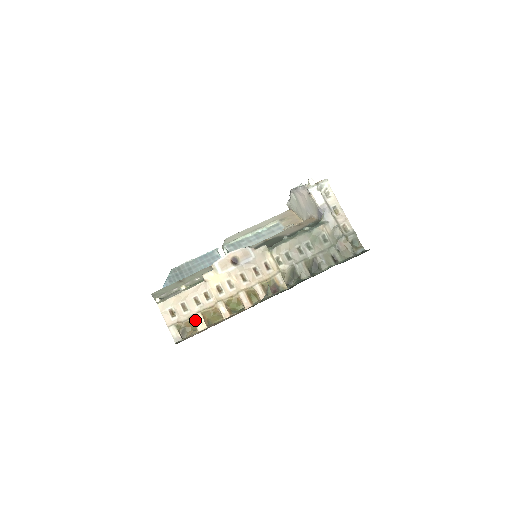
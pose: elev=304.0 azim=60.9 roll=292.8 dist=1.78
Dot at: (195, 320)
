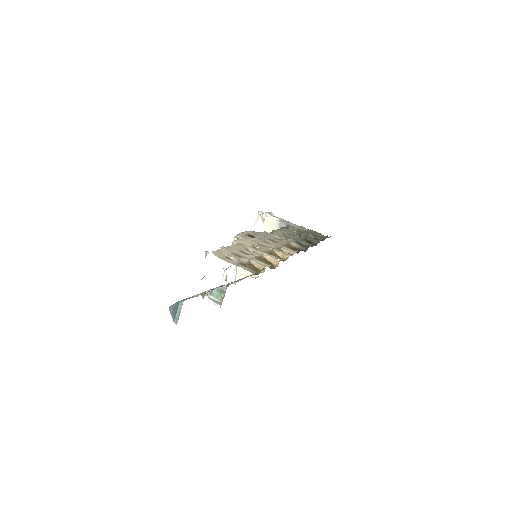
Dot at: (256, 262)
